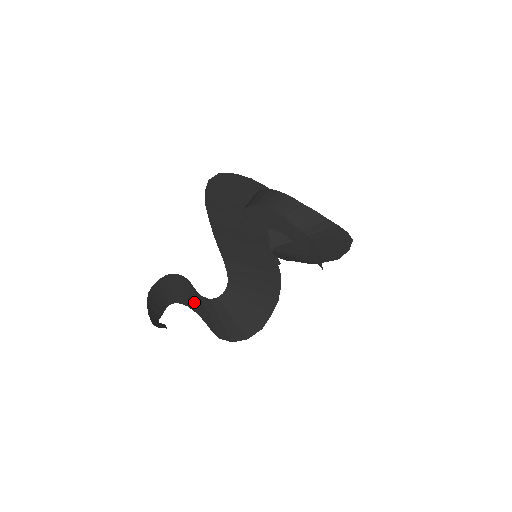
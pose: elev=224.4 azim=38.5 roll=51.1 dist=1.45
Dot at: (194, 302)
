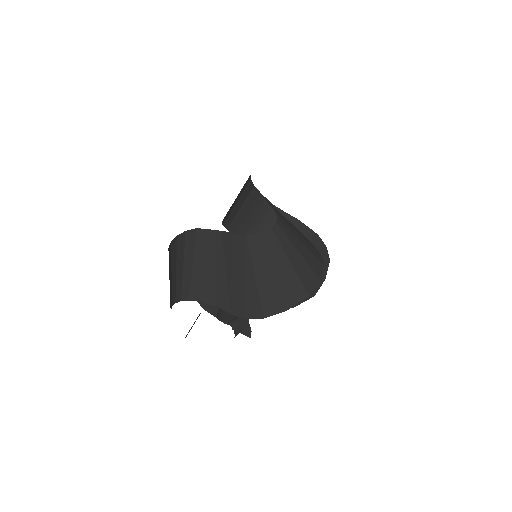
Dot at: (217, 279)
